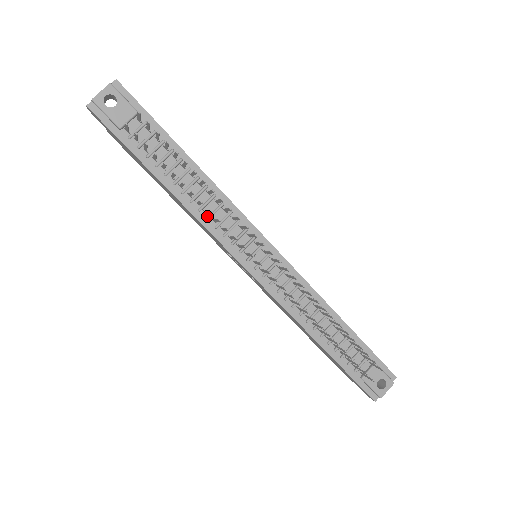
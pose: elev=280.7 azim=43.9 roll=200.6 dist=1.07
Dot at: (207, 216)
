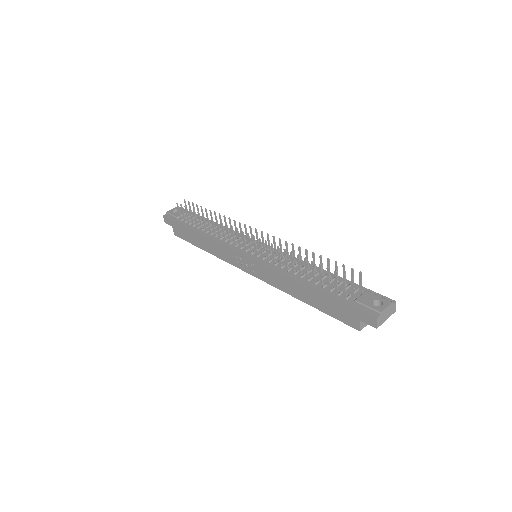
Dot at: (221, 239)
